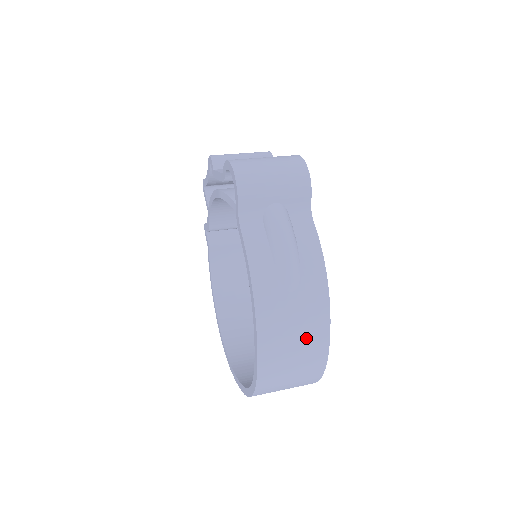
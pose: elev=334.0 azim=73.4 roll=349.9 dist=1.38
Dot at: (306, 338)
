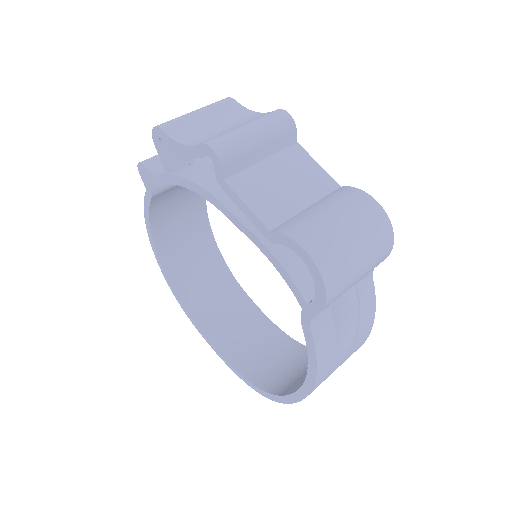
Dot at: occluded
